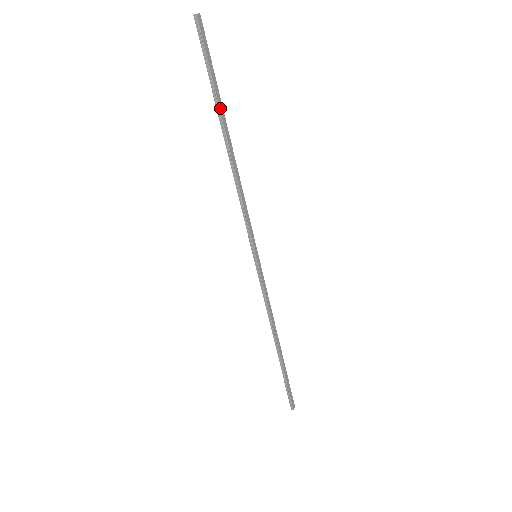
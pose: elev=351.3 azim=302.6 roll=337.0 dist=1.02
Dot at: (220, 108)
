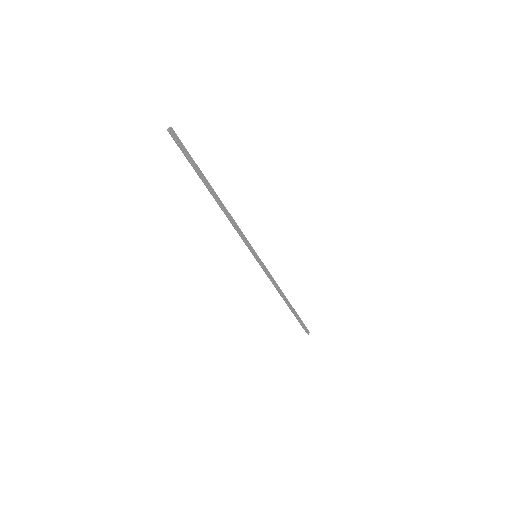
Dot at: (204, 179)
